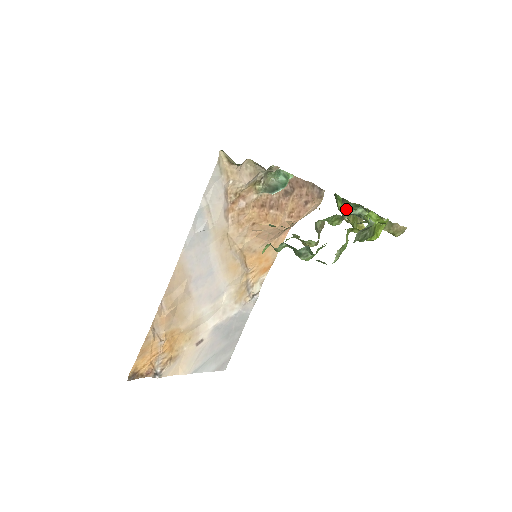
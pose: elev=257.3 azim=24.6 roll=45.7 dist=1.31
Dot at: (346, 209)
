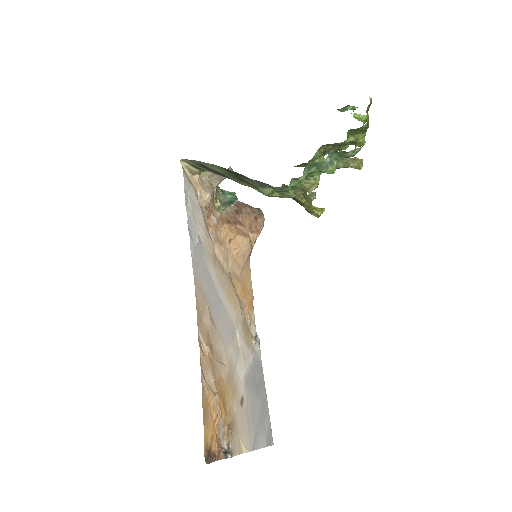
Dot at: (340, 111)
